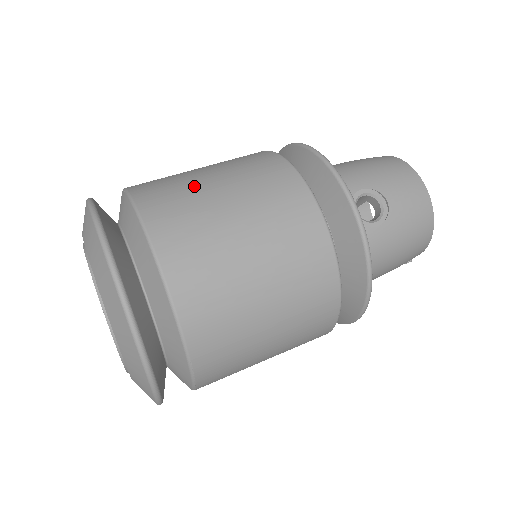
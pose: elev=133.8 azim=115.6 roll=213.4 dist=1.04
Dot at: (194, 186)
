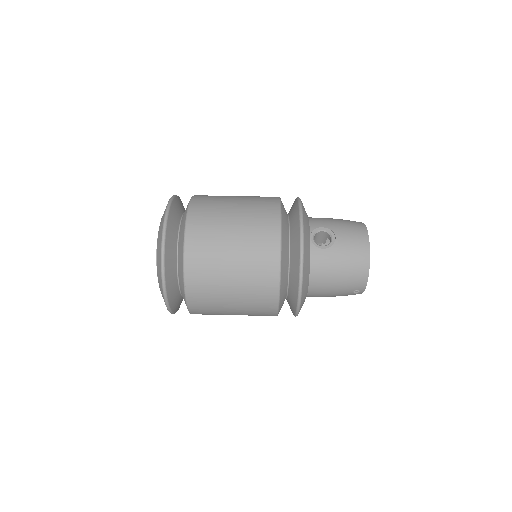
Dot at: (224, 198)
